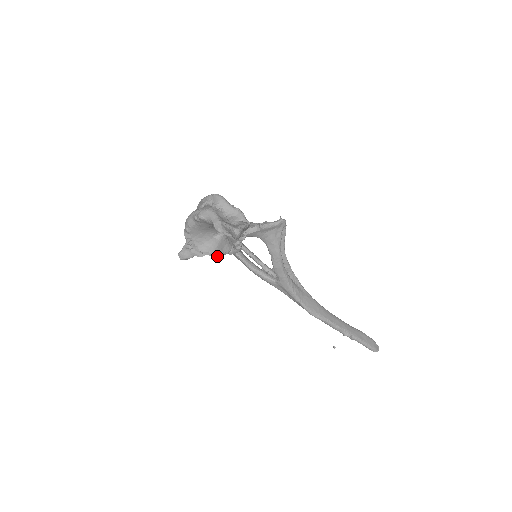
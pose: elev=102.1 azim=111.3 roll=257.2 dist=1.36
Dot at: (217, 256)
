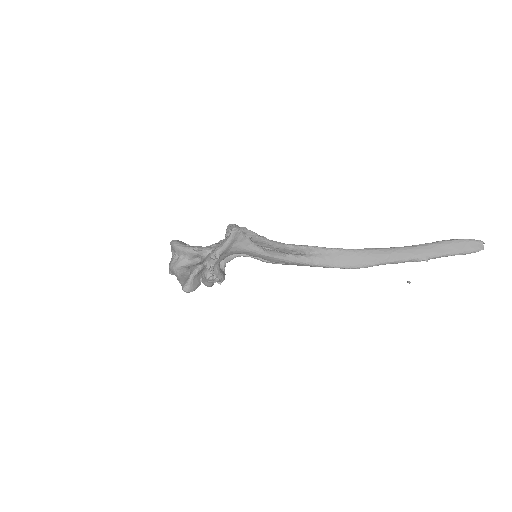
Dot at: occluded
